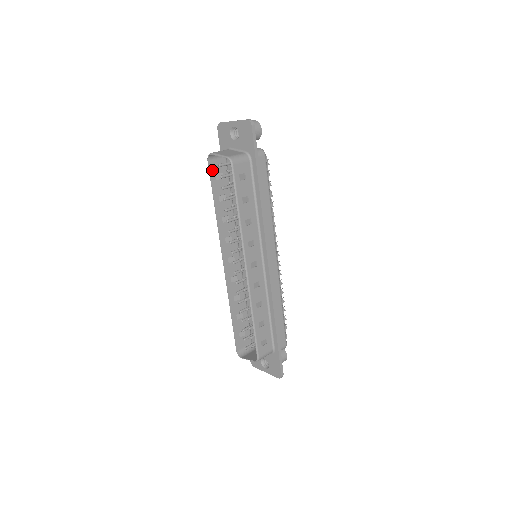
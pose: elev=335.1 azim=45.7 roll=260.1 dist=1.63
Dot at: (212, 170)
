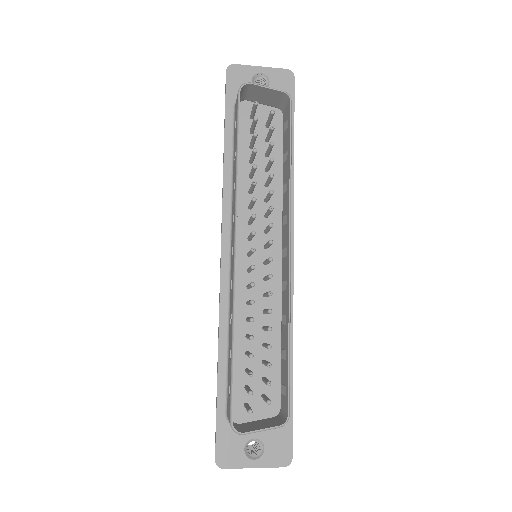
Dot at: (239, 107)
